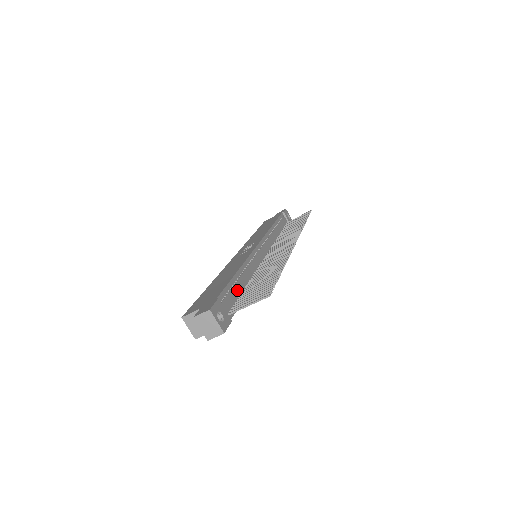
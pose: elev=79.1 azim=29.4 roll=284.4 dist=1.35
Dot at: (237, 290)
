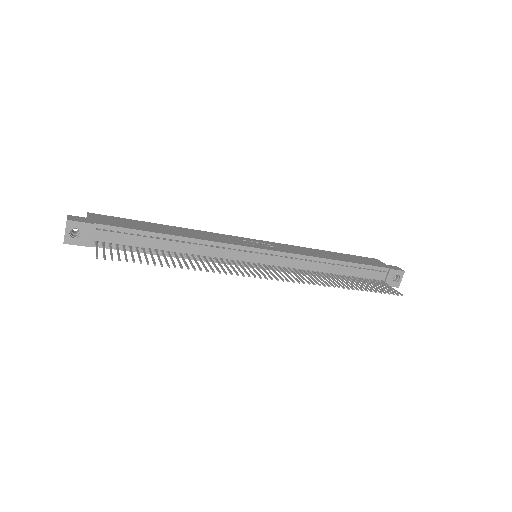
Dot at: (143, 242)
